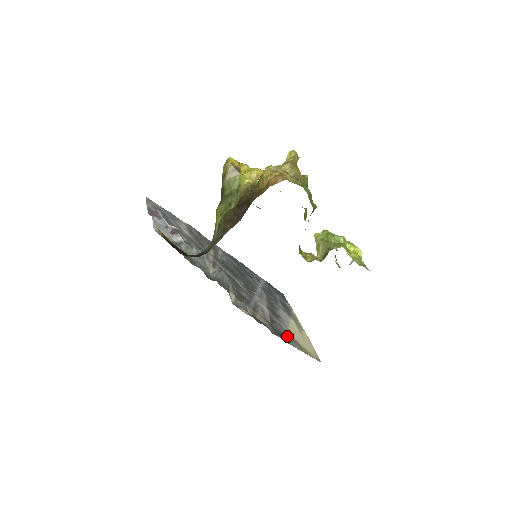
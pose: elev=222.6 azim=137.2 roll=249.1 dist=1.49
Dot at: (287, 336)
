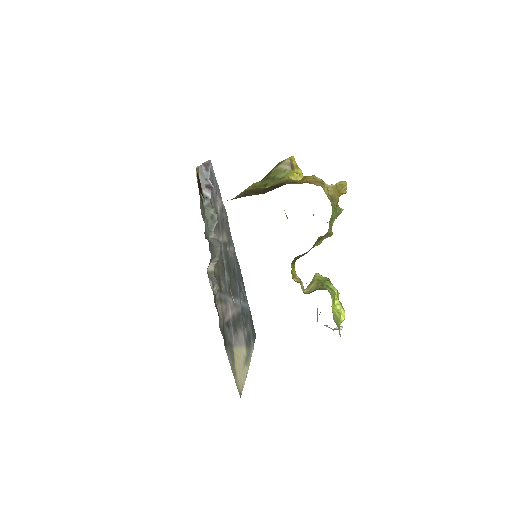
Dot at: (230, 346)
